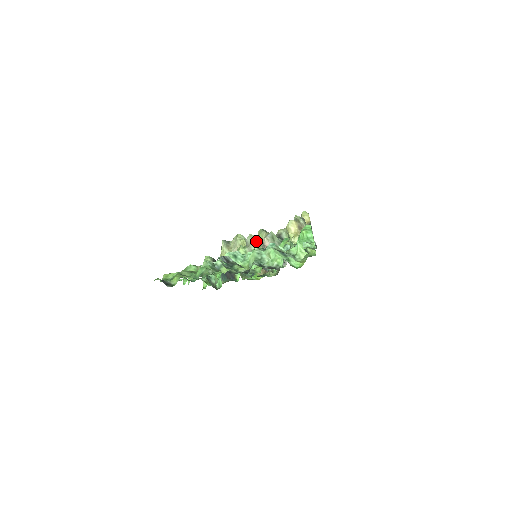
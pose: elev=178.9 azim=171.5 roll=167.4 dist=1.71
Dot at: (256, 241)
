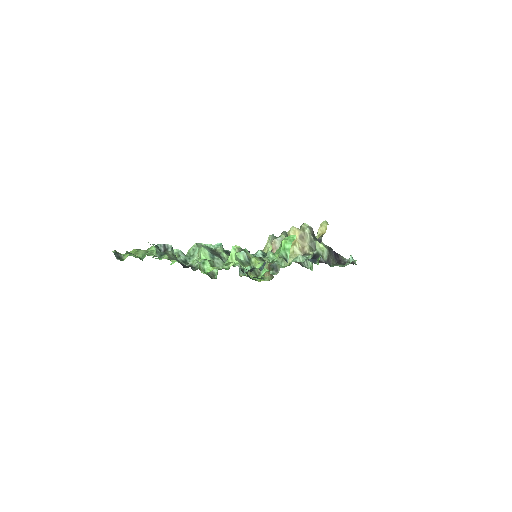
Dot at: occluded
